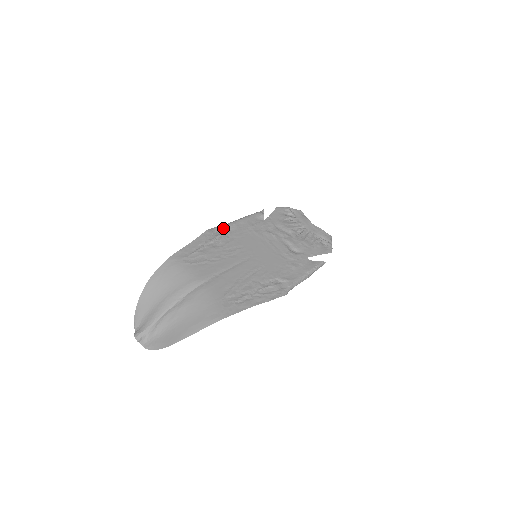
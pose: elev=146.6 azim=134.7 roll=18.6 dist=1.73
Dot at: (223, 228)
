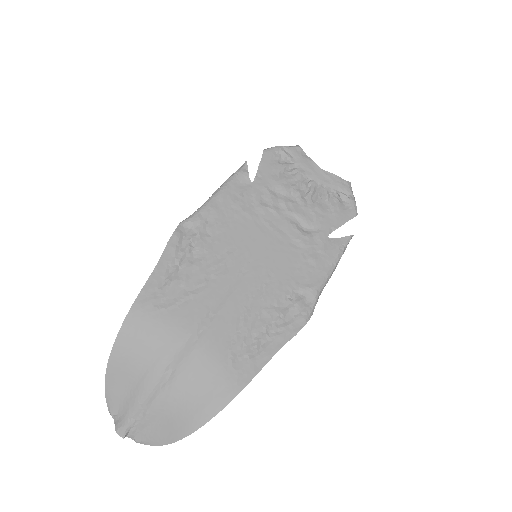
Dot at: (196, 221)
